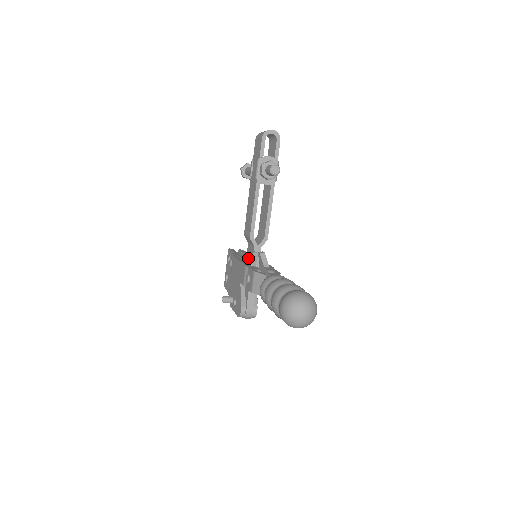
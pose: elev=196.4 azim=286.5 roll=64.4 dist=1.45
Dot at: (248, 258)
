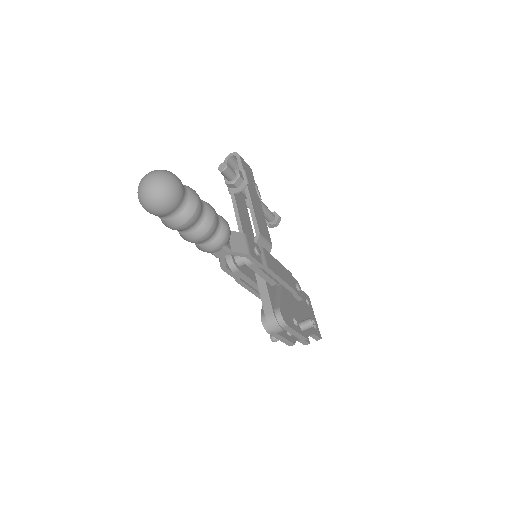
Dot at: occluded
